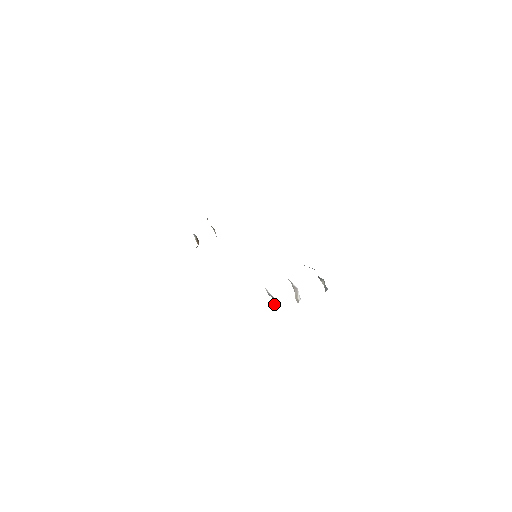
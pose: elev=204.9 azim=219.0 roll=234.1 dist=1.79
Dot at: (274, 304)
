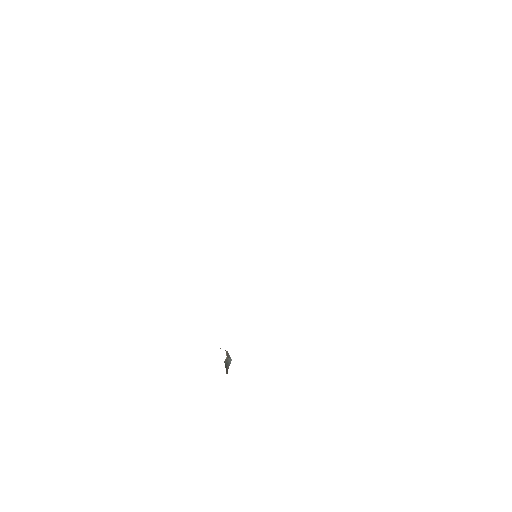
Dot at: occluded
